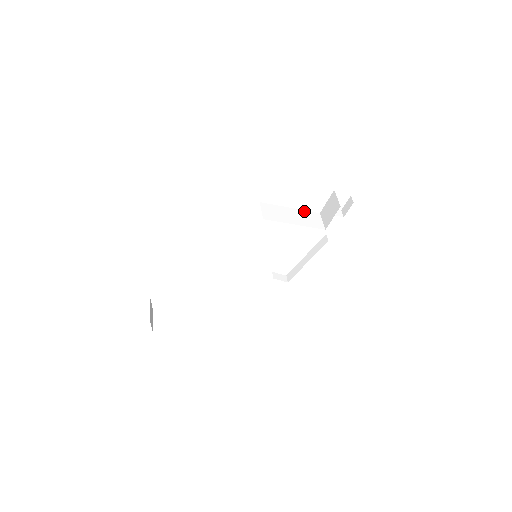
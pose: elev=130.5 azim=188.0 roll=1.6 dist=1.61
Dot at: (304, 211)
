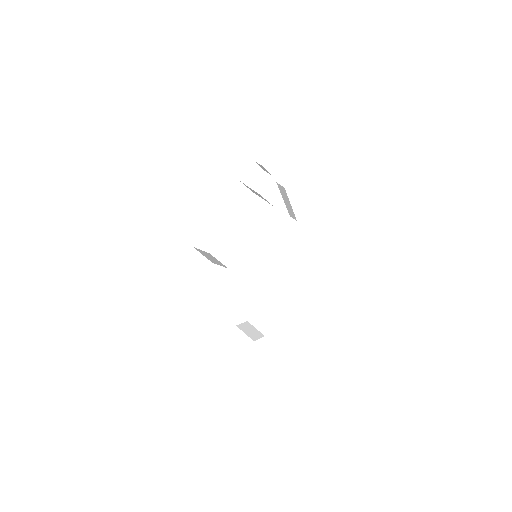
Dot at: (242, 210)
